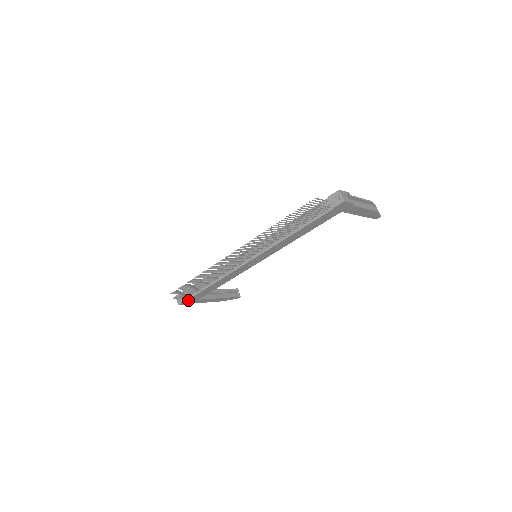
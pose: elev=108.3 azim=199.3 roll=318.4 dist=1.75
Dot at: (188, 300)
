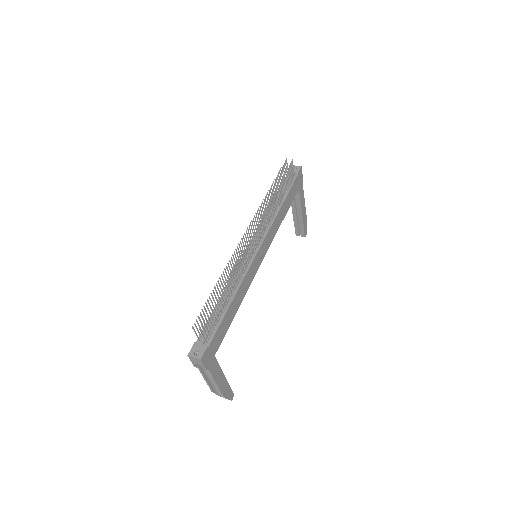
Dot at: (209, 346)
